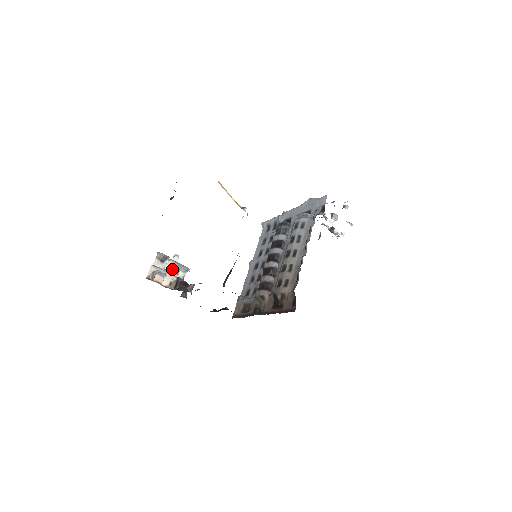
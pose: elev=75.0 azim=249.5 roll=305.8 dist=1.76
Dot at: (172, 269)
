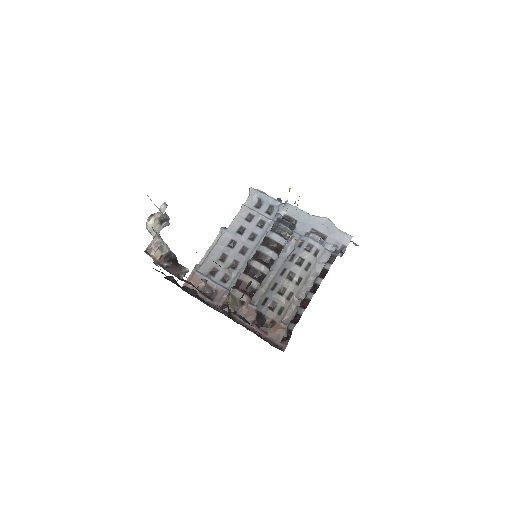
Dot at: occluded
